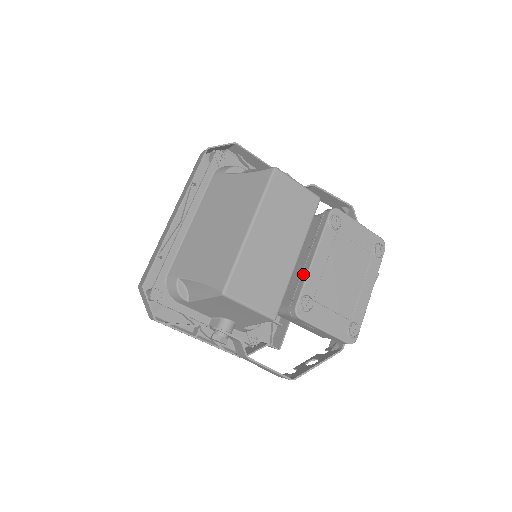
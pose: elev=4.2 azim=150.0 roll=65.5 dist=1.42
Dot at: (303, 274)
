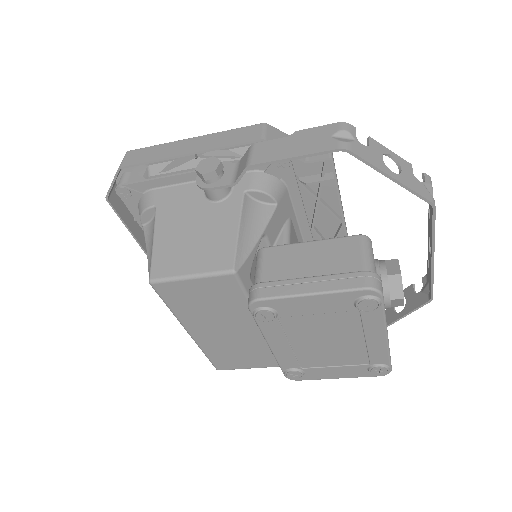
Dot at: occluded
